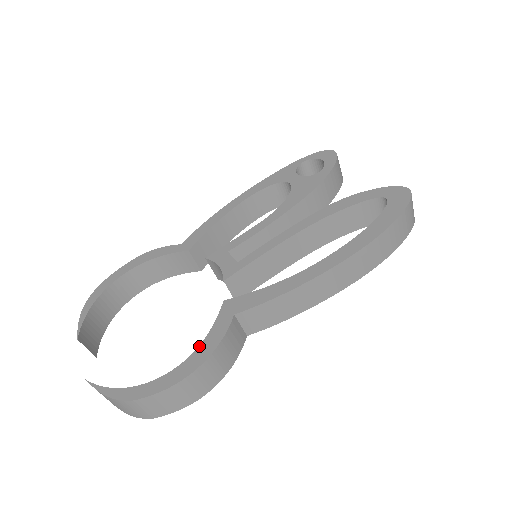
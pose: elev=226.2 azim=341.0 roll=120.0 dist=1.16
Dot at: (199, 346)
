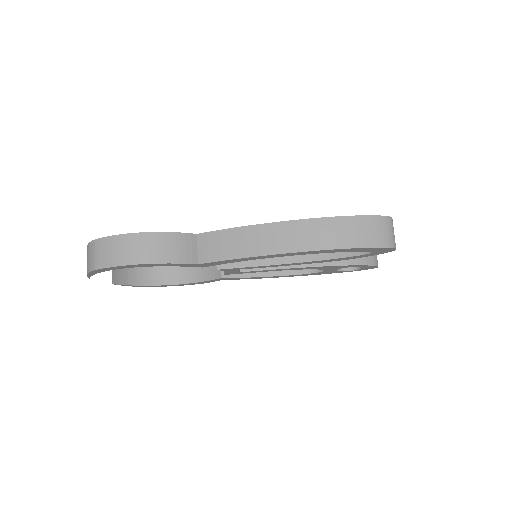
Dot at: occluded
